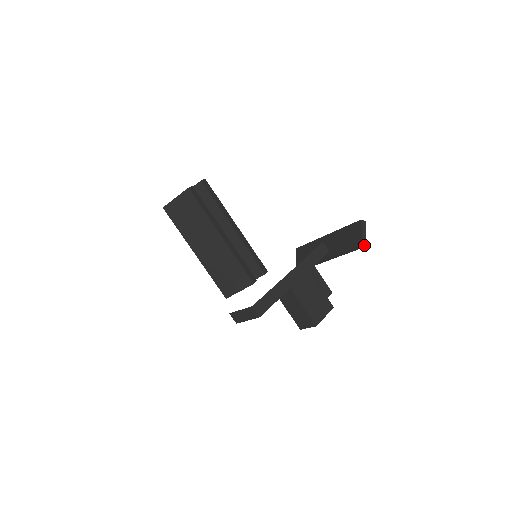
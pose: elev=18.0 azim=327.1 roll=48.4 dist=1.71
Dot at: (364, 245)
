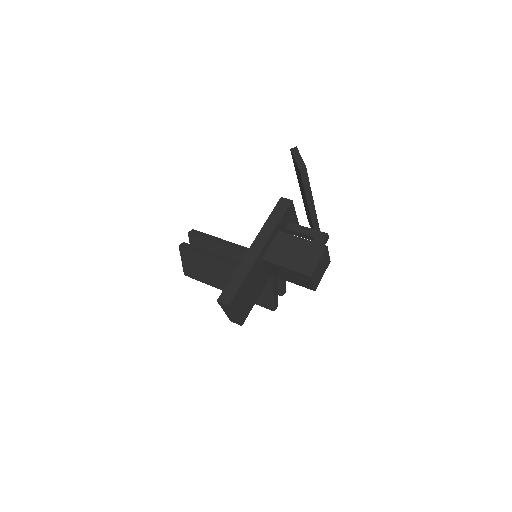
Dot at: (303, 168)
